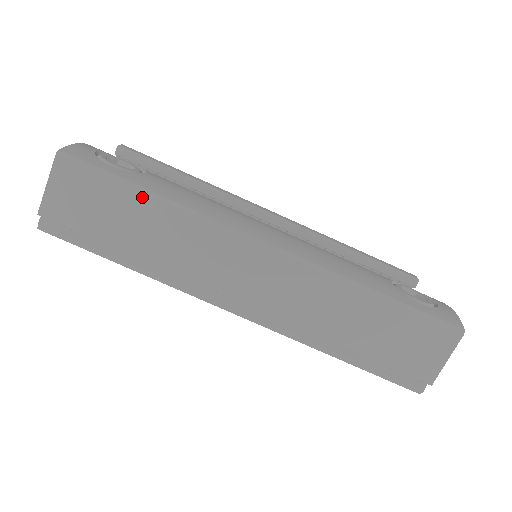
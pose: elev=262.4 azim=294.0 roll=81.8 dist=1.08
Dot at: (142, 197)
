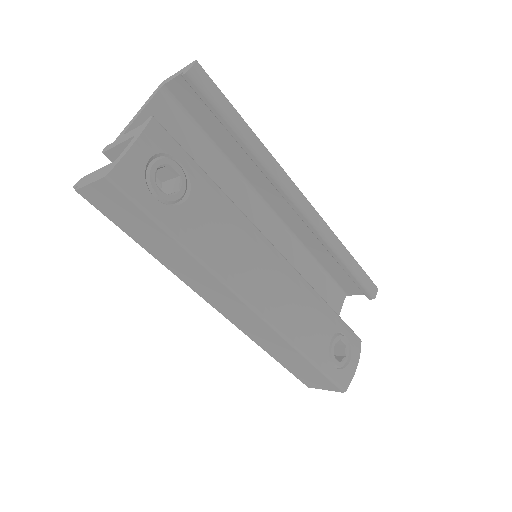
Dot at: (171, 240)
